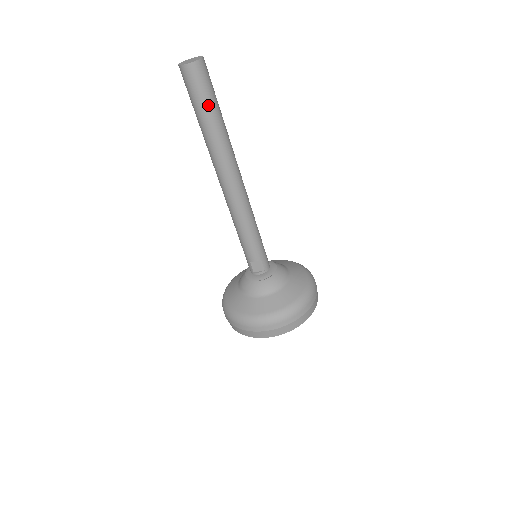
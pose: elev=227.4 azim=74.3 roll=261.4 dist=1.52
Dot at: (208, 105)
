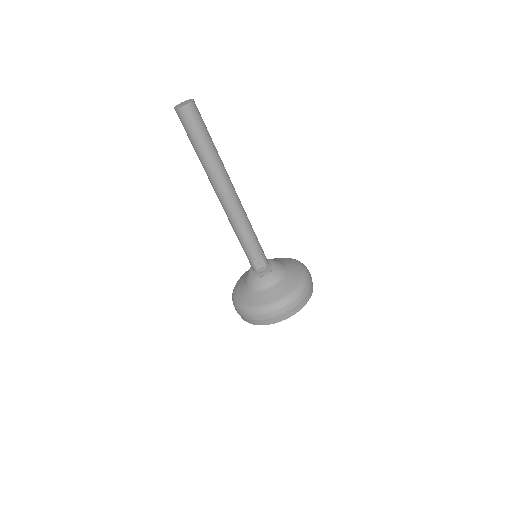
Dot at: (203, 136)
